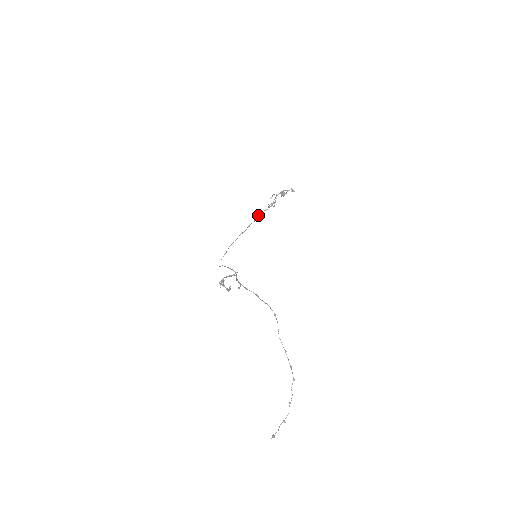
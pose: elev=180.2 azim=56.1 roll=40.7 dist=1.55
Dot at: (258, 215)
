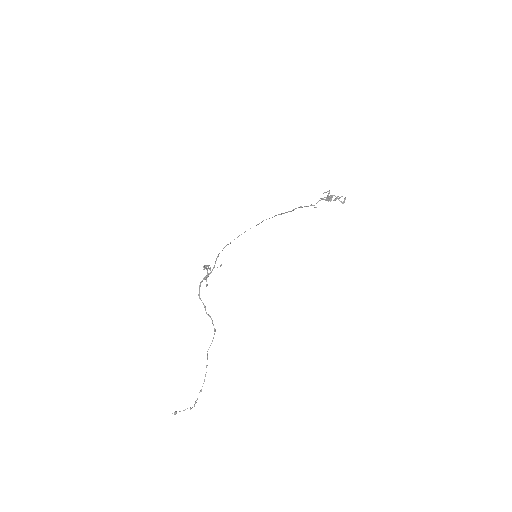
Dot at: occluded
